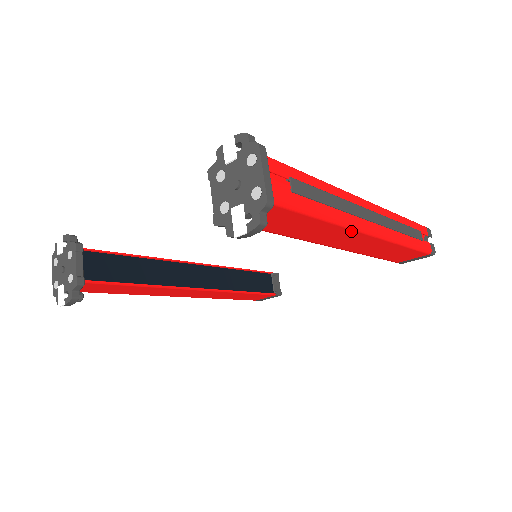
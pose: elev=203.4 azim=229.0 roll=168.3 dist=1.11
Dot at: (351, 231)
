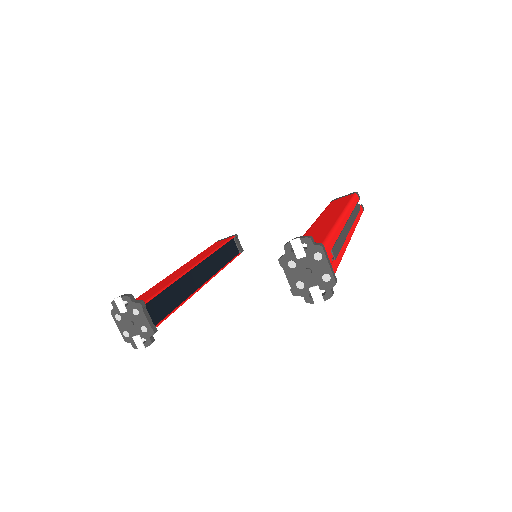
Dot at: occluded
